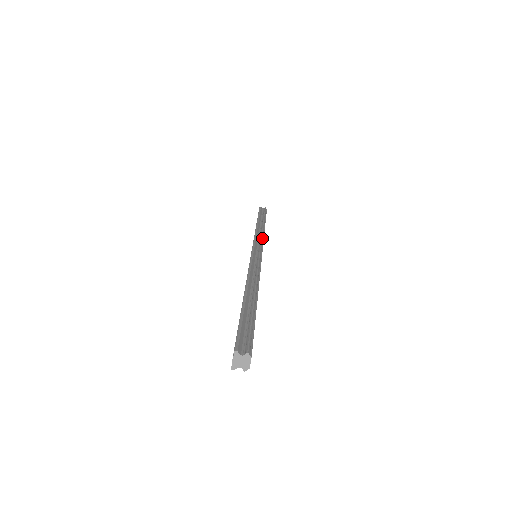
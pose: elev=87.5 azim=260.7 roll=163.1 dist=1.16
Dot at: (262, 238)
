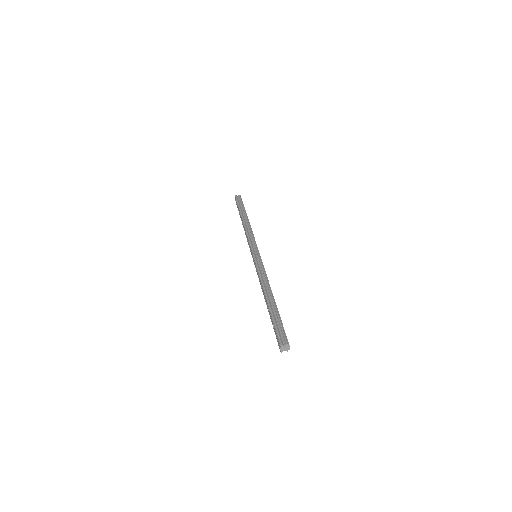
Dot at: (253, 237)
